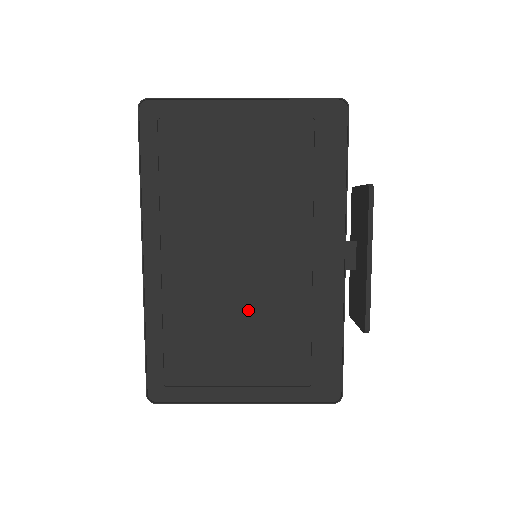
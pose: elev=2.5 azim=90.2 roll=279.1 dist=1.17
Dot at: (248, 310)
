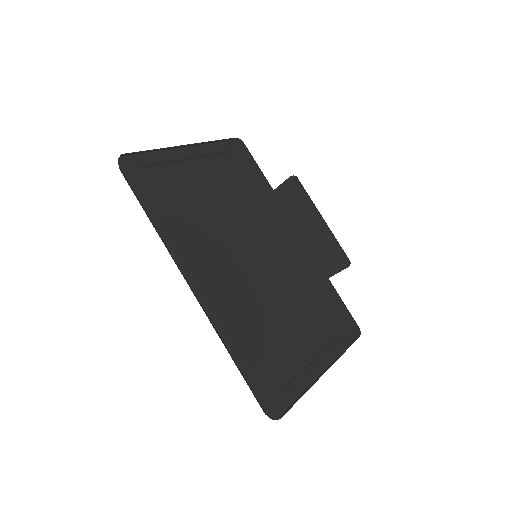
Dot at: (281, 295)
